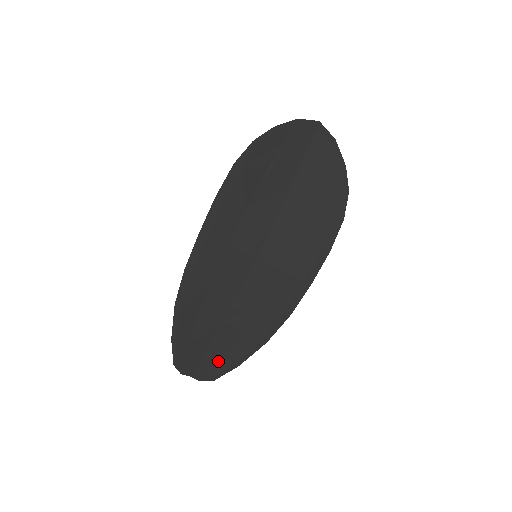
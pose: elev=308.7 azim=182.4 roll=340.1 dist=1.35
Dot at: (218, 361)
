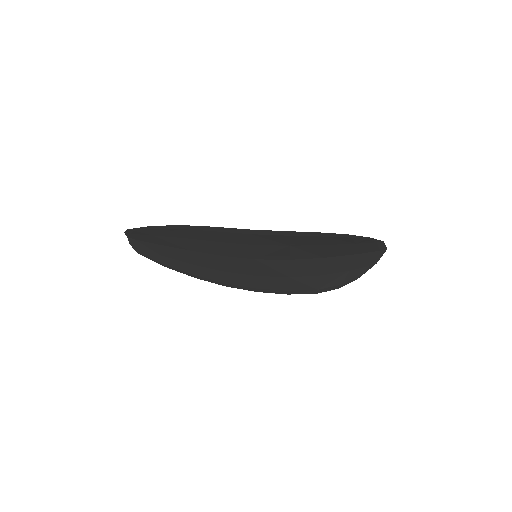
Dot at: (156, 253)
